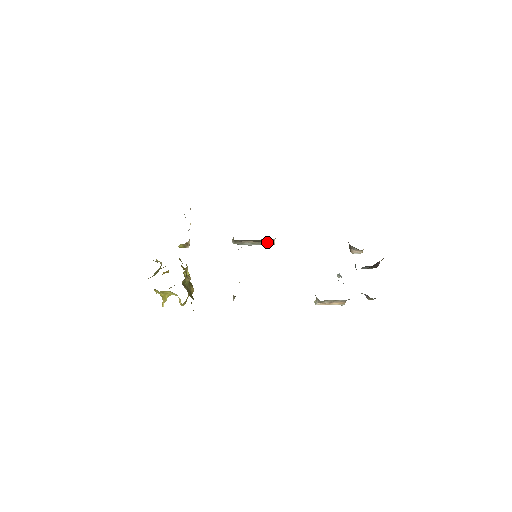
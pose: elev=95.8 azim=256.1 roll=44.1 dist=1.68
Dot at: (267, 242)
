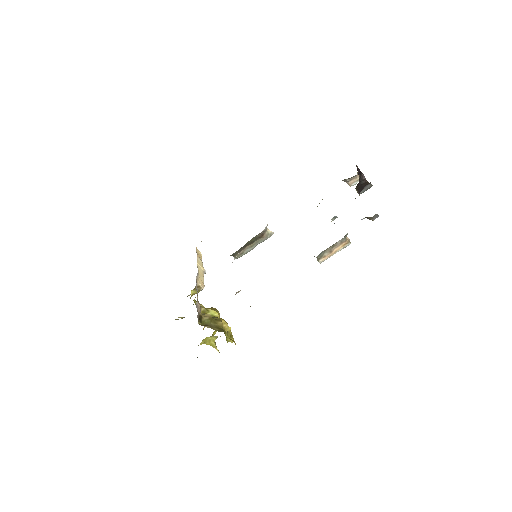
Dot at: (262, 236)
